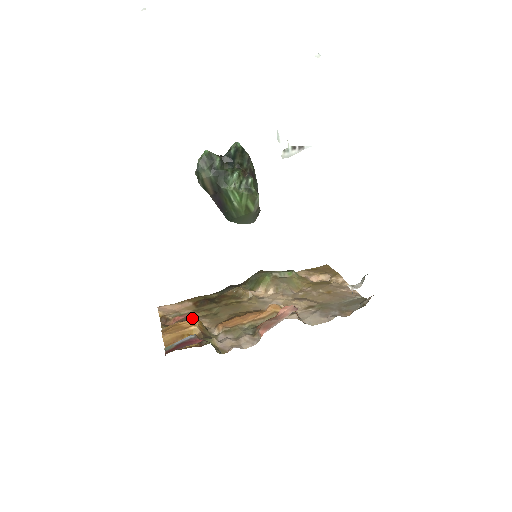
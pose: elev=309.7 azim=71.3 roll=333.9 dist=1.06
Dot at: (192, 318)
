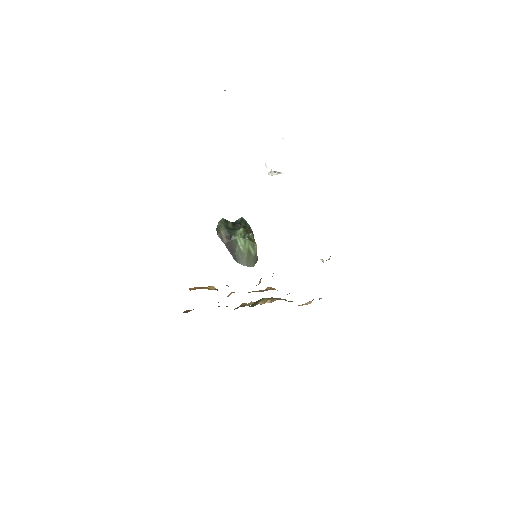
Dot at: occluded
